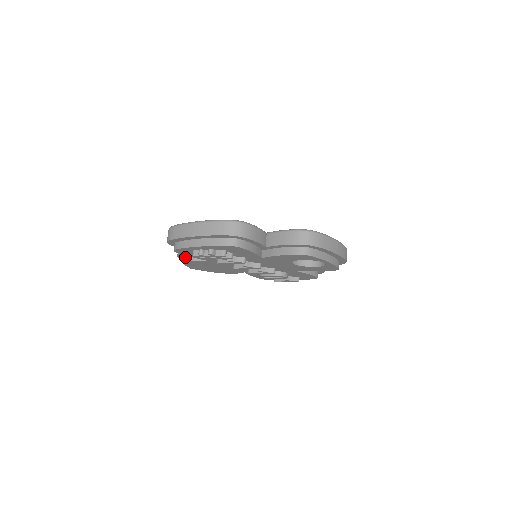
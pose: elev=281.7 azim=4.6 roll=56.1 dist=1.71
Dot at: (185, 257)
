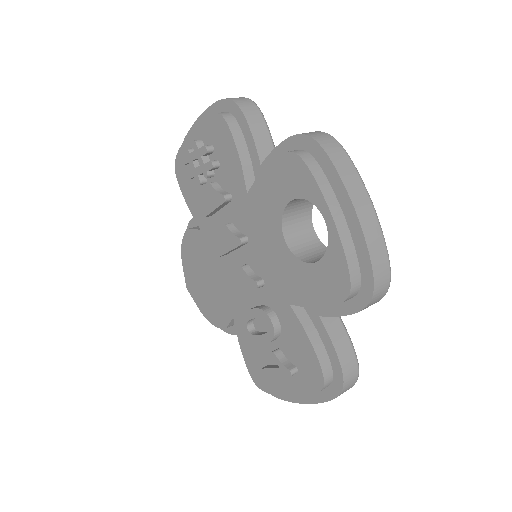
Dot at: occluded
